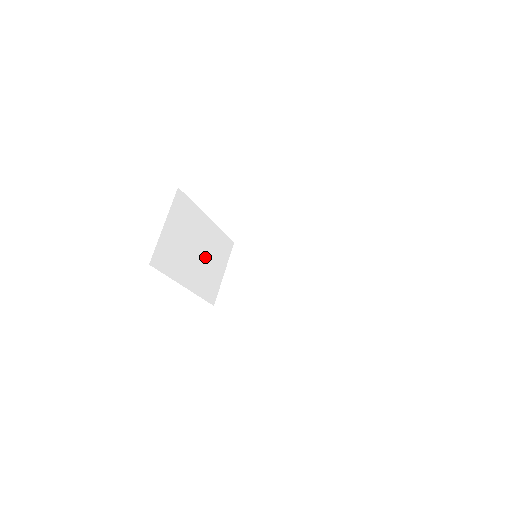
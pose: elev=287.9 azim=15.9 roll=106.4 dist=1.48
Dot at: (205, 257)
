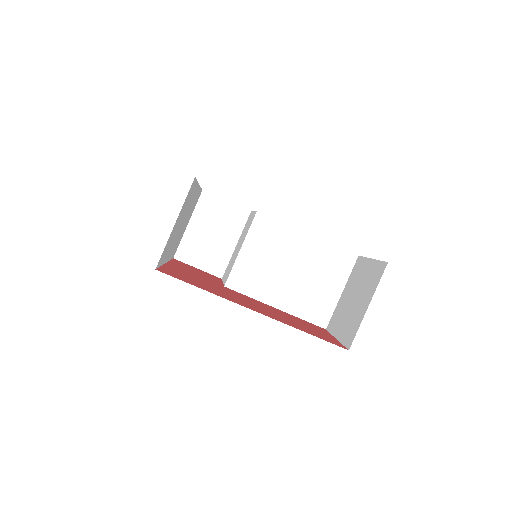
Dot at: (184, 223)
